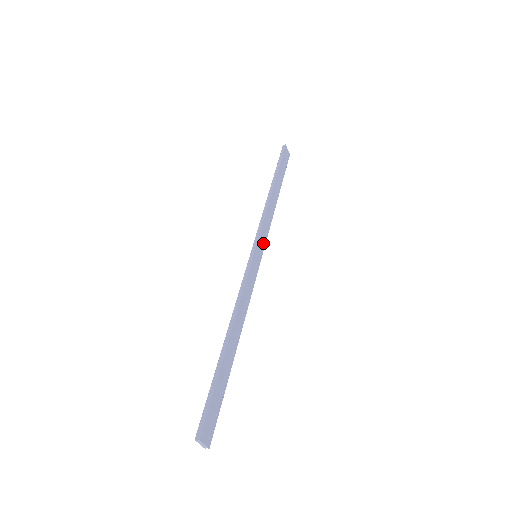
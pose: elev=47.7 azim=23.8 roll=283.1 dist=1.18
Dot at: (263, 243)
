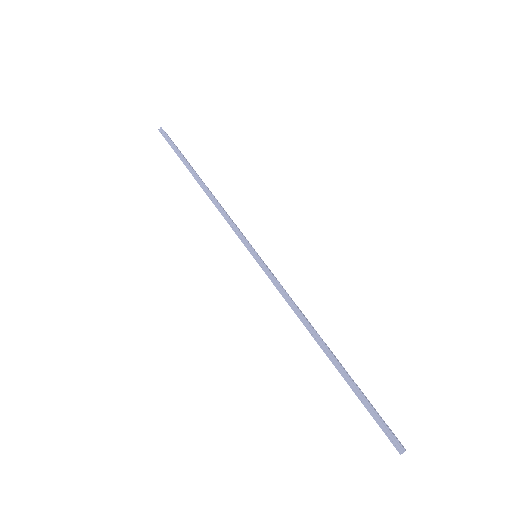
Dot at: (246, 239)
